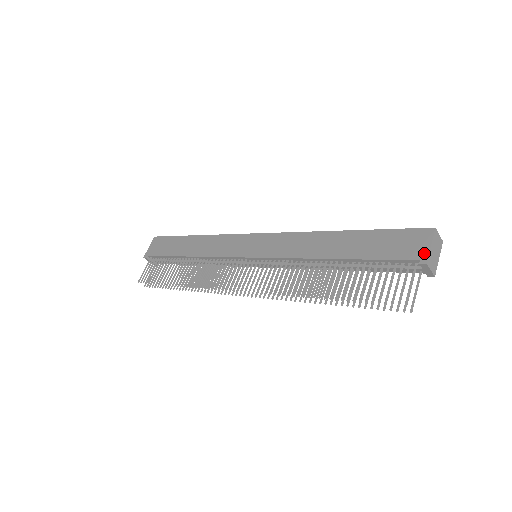
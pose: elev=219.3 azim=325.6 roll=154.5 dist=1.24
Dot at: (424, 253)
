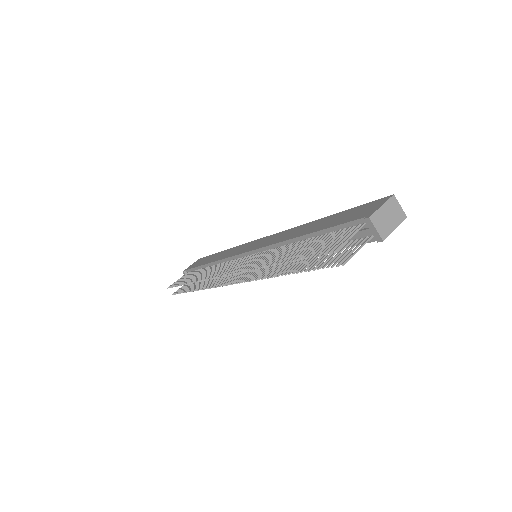
Dot at: (372, 211)
